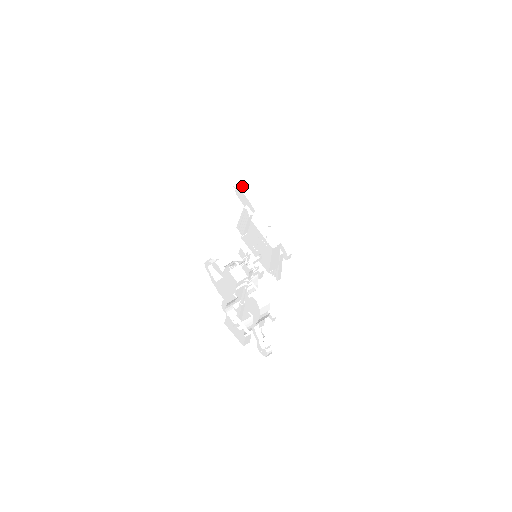
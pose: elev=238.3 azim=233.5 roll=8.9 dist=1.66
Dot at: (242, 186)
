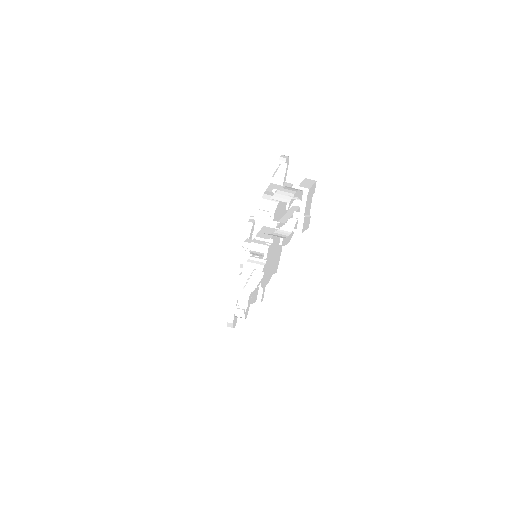
Dot at: (252, 227)
